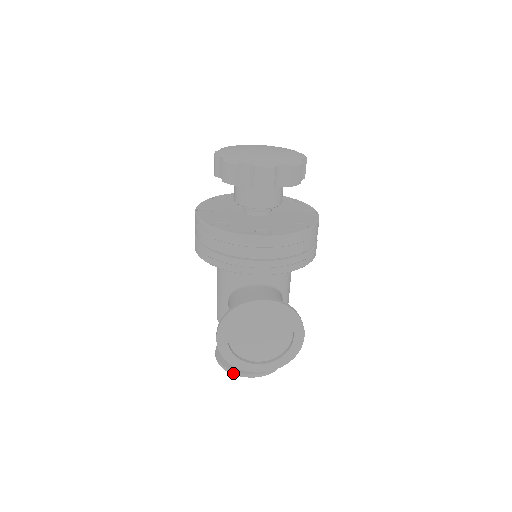
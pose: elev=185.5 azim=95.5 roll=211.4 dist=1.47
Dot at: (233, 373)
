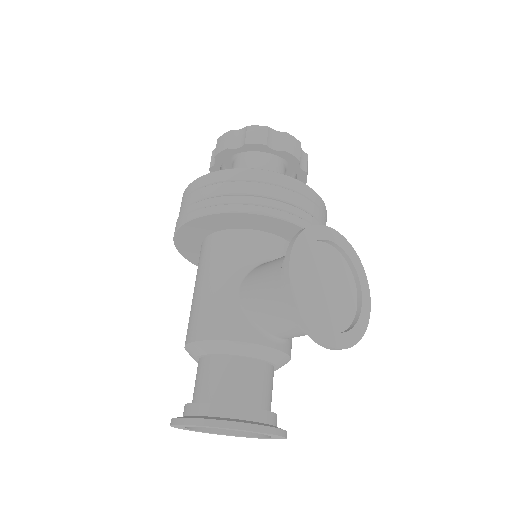
Dot at: (237, 426)
